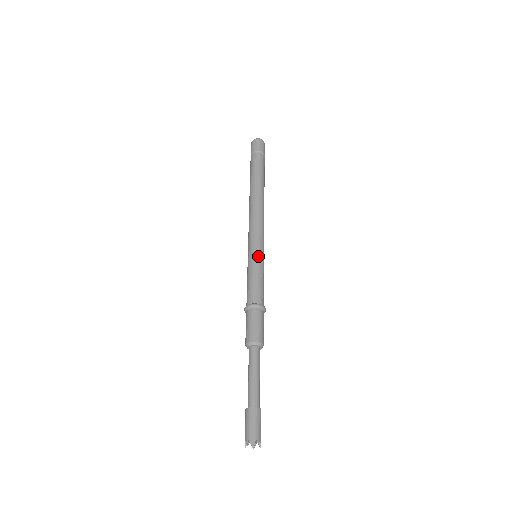
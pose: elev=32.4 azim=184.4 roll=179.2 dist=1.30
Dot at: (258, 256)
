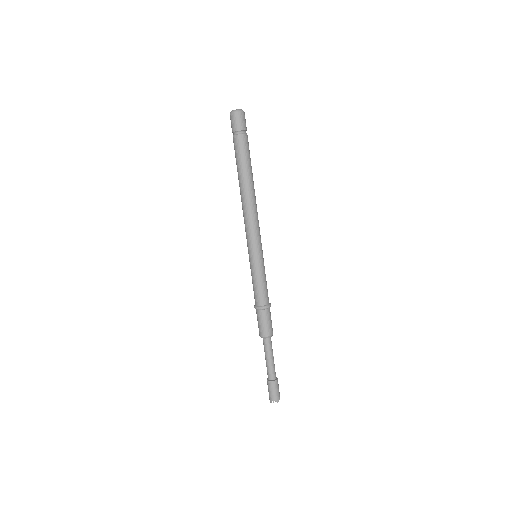
Dot at: (252, 262)
